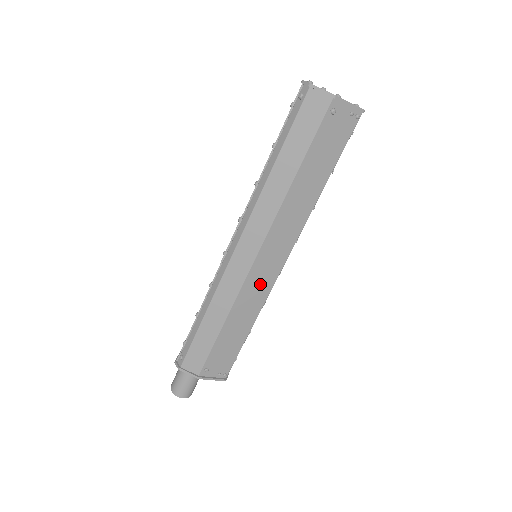
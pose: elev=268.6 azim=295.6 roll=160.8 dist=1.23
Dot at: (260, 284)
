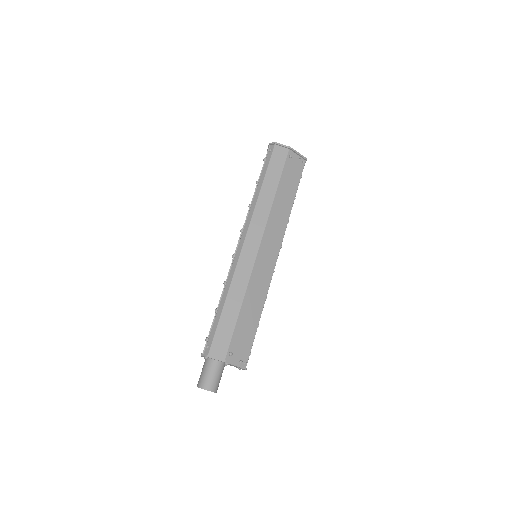
Dot at: (263, 272)
